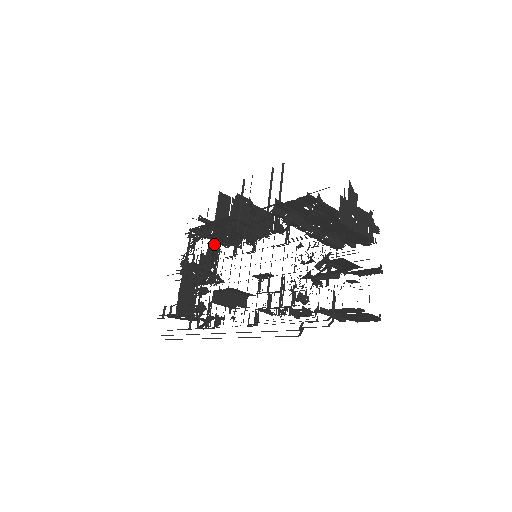
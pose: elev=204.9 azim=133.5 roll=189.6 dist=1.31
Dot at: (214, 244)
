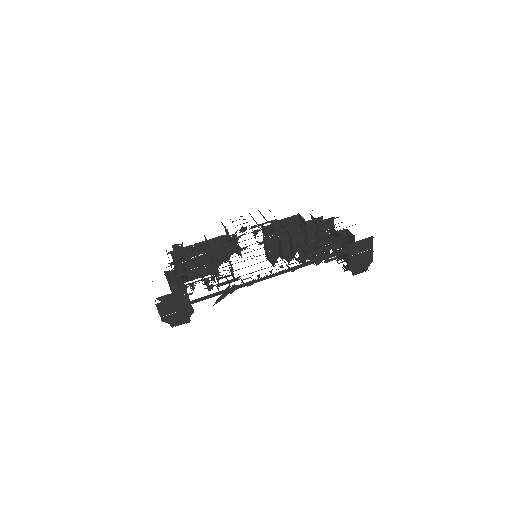
Dot at: occluded
